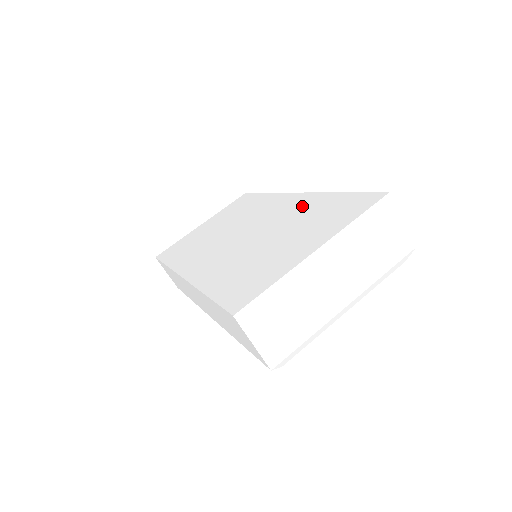
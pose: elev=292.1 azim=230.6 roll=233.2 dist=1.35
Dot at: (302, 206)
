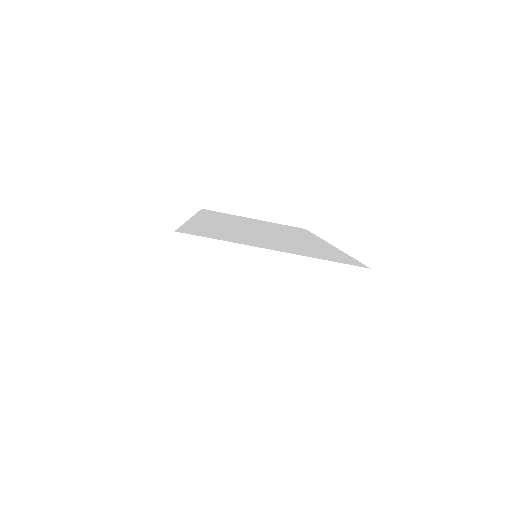
Dot at: (316, 244)
